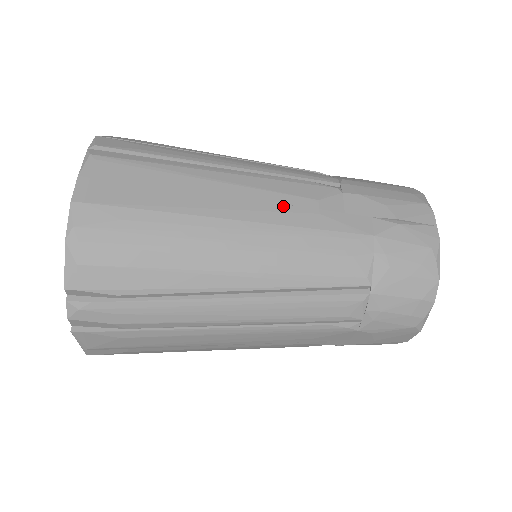
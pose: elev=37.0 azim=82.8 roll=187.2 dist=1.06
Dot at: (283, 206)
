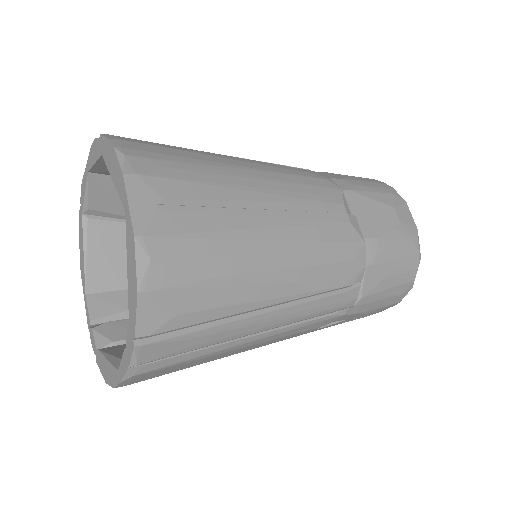
Dot at: occluded
